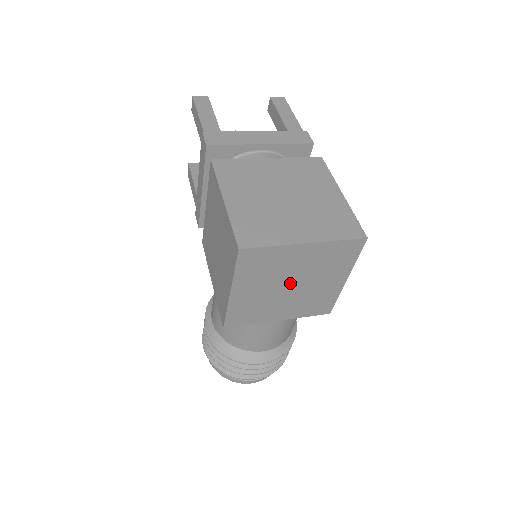
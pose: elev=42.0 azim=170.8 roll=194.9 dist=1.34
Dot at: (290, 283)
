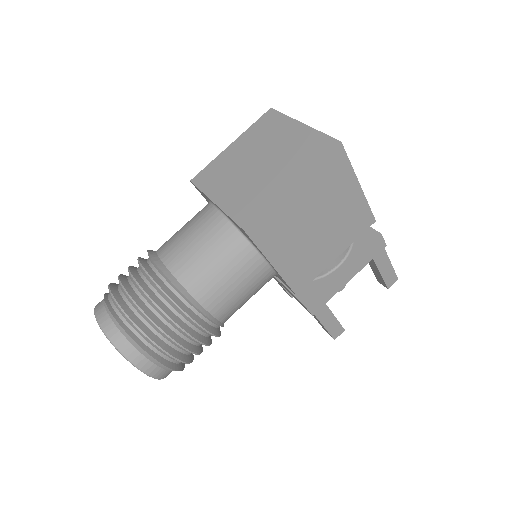
Dot at: (261, 160)
